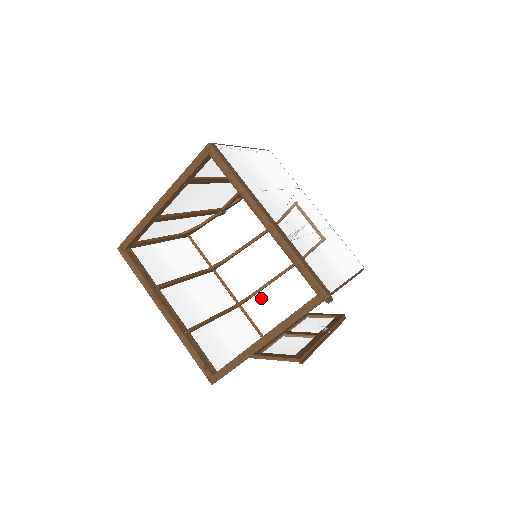
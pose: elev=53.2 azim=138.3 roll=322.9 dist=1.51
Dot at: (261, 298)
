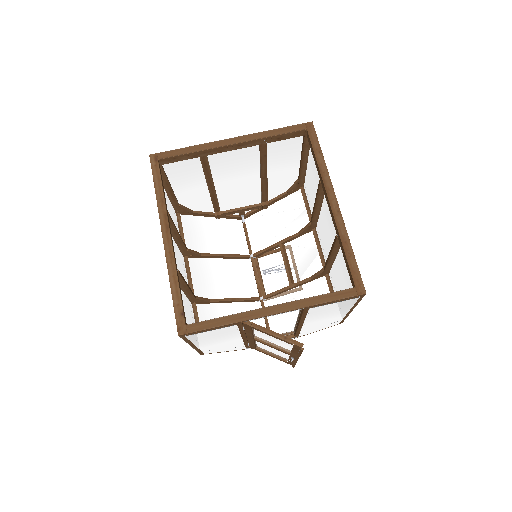
Dot at: (216, 309)
